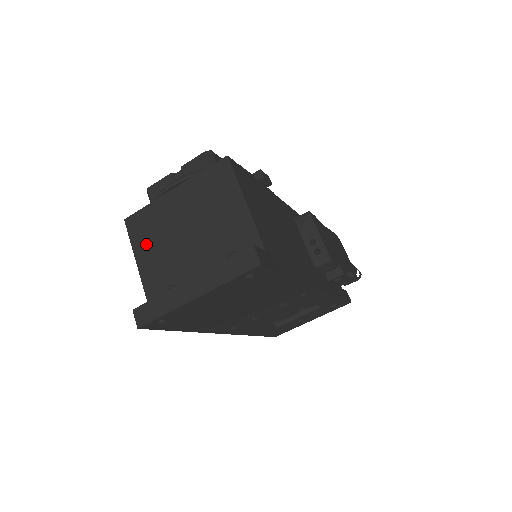
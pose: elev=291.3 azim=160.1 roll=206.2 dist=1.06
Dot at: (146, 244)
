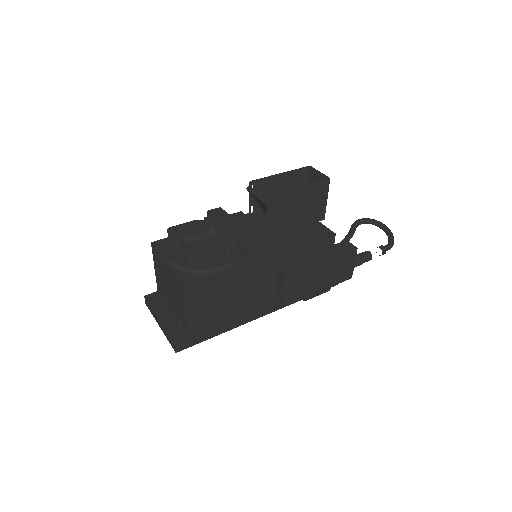
Dot at: (157, 267)
